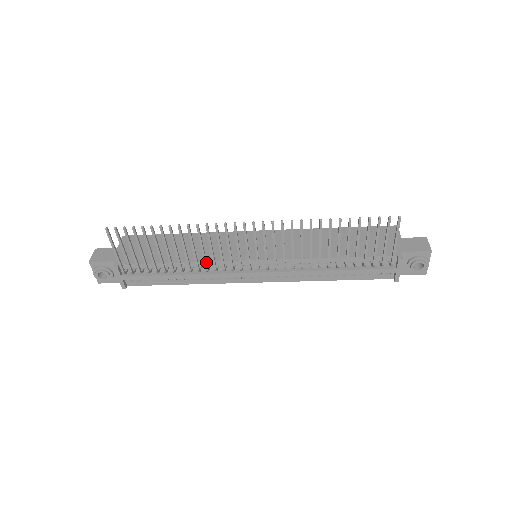
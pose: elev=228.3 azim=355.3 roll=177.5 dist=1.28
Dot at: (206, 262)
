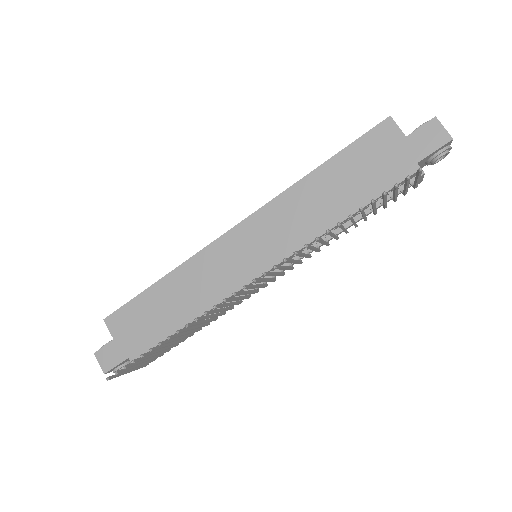
Dot at: (220, 314)
